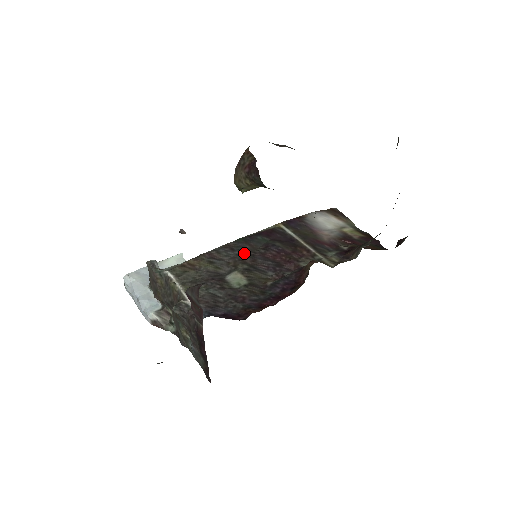
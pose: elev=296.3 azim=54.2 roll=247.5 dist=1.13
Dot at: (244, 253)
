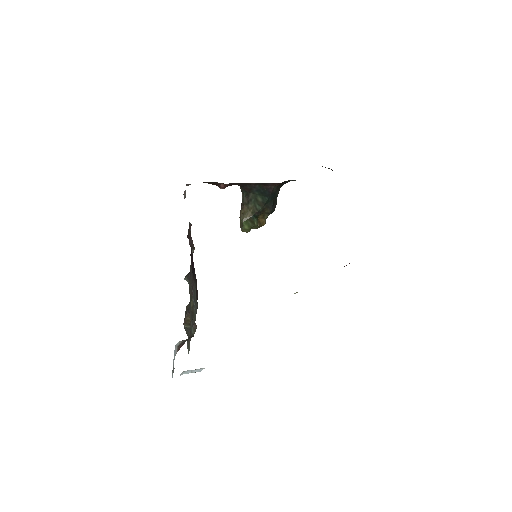
Dot at: occluded
